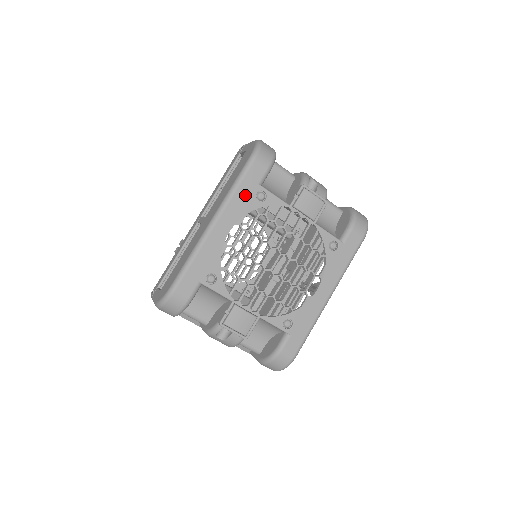
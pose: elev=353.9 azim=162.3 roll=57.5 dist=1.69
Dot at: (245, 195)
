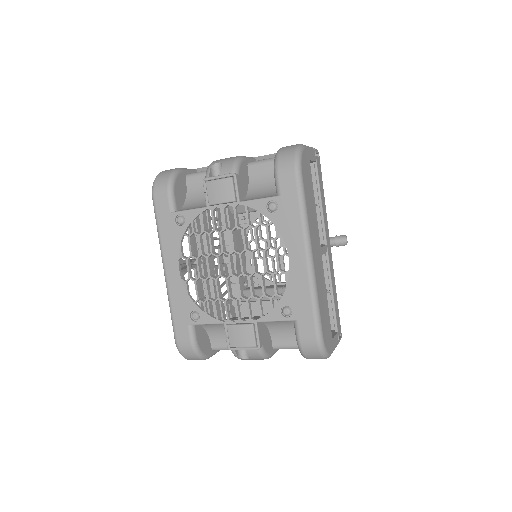
Dot at: (168, 231)
